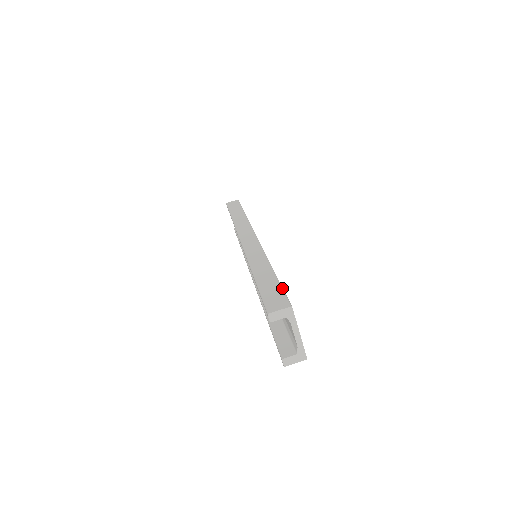
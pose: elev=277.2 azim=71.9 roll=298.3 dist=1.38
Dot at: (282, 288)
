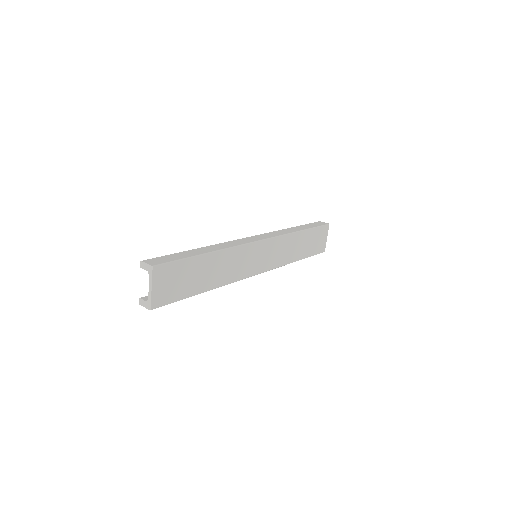
Dot at: (177, 260)
